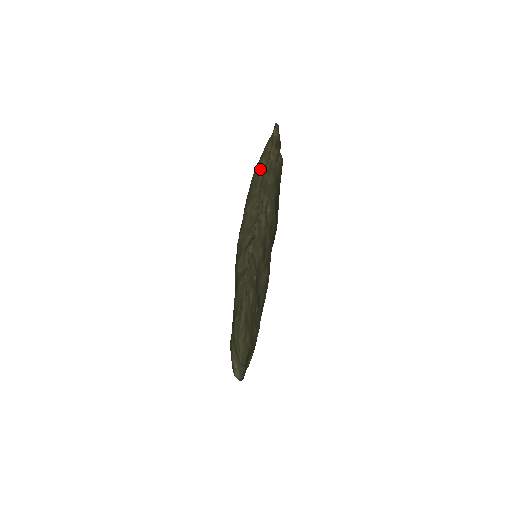
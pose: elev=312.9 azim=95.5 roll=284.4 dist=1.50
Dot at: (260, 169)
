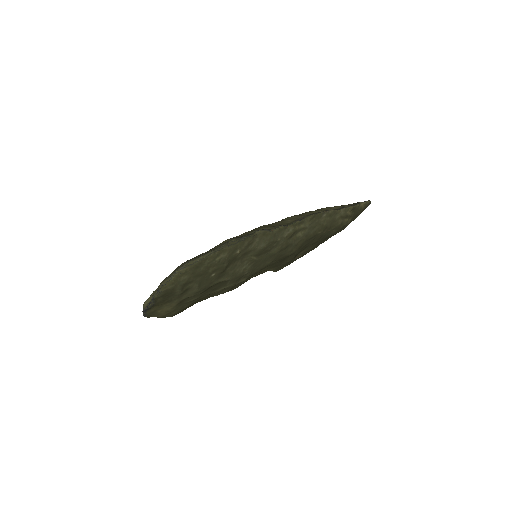
Dot at: (326, 209)
